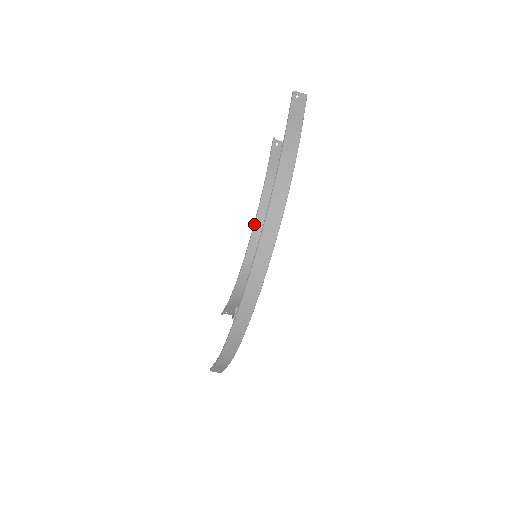
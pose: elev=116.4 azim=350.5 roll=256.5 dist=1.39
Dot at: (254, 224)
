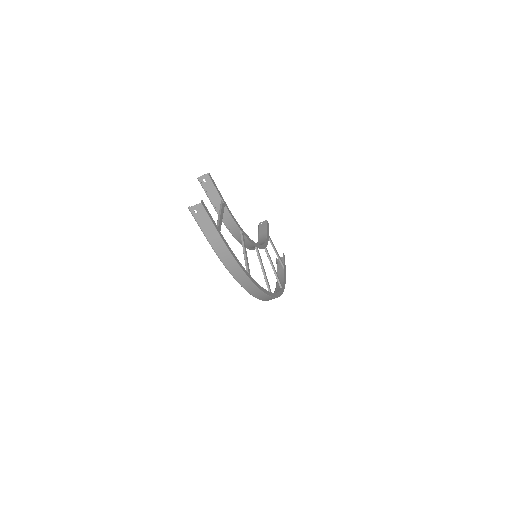
Dot at: occluded
